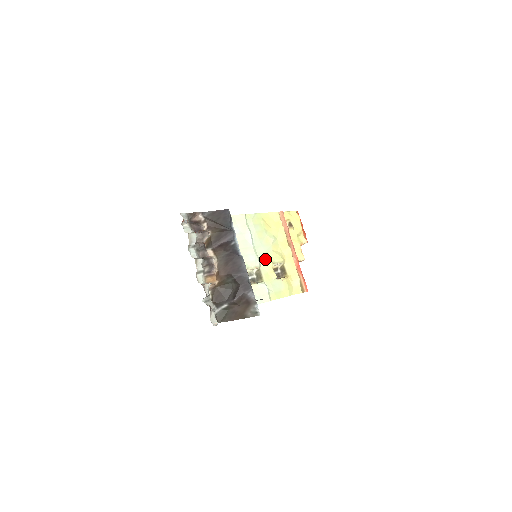
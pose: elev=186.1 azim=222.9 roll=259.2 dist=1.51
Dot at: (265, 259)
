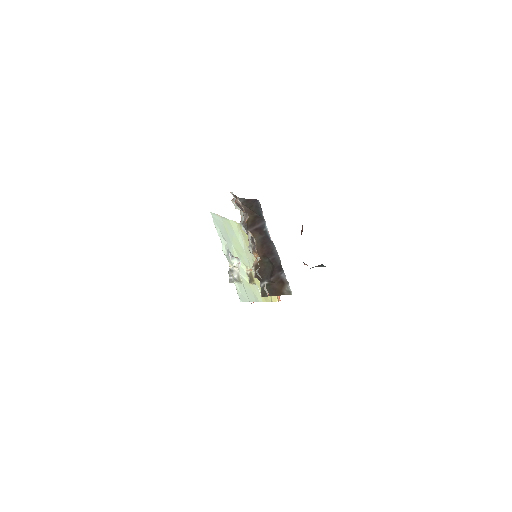
Dot at: occluded
